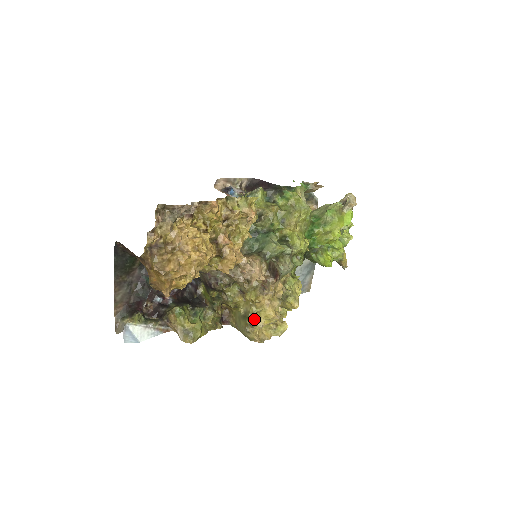
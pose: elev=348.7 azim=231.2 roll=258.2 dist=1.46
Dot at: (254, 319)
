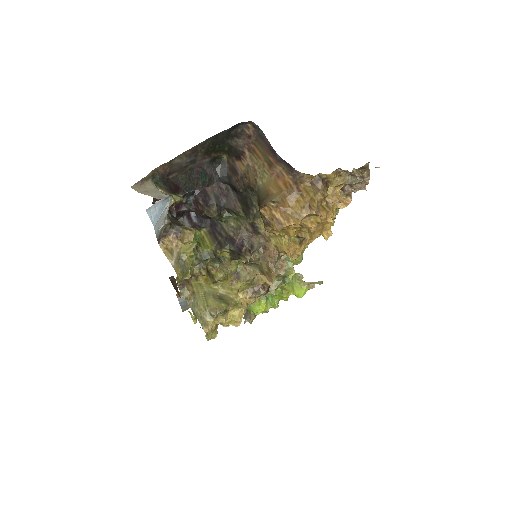
Dot at: (229, 309)
